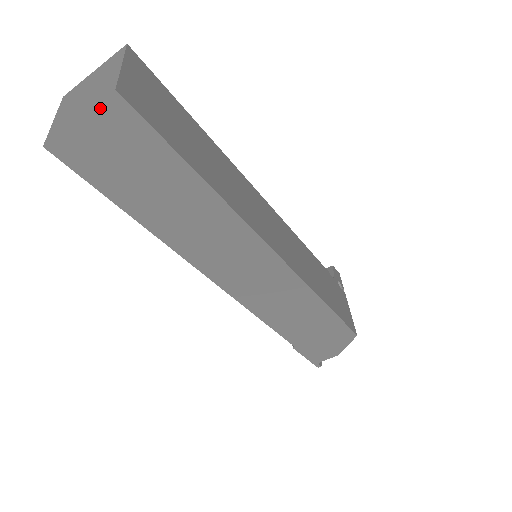
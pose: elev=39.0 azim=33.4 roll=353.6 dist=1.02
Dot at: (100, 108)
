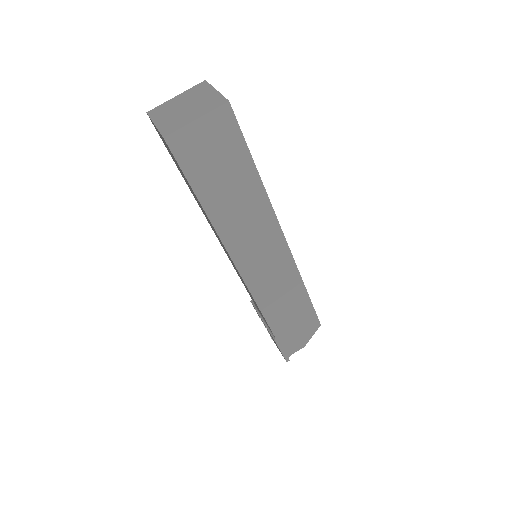
Dot at: (214, 113)
